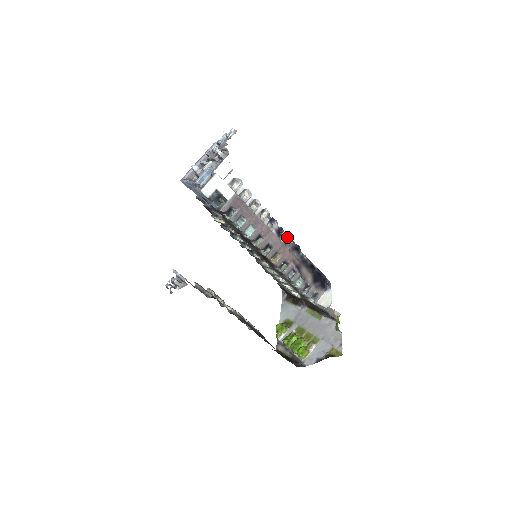
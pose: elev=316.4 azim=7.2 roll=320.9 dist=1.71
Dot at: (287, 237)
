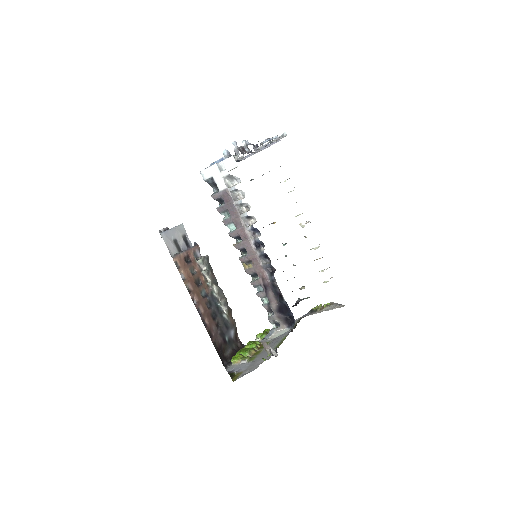
Dot at: (265, 254)
